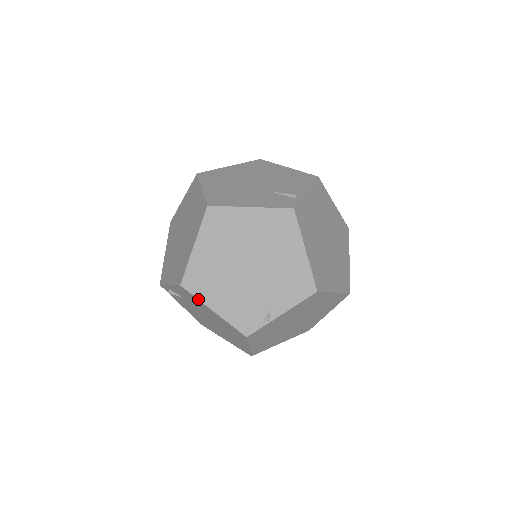
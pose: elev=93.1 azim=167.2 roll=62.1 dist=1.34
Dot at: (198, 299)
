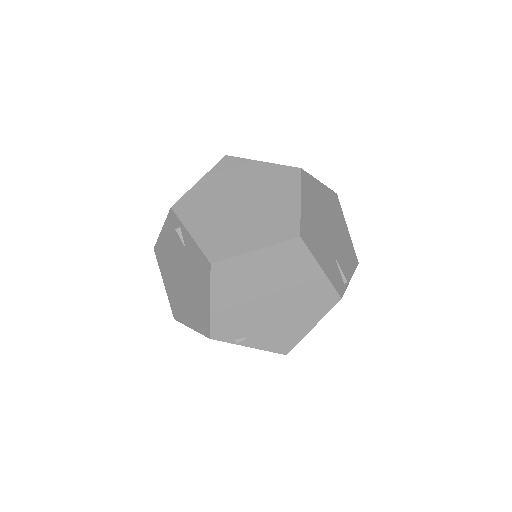
Dot at: (211, 285)
